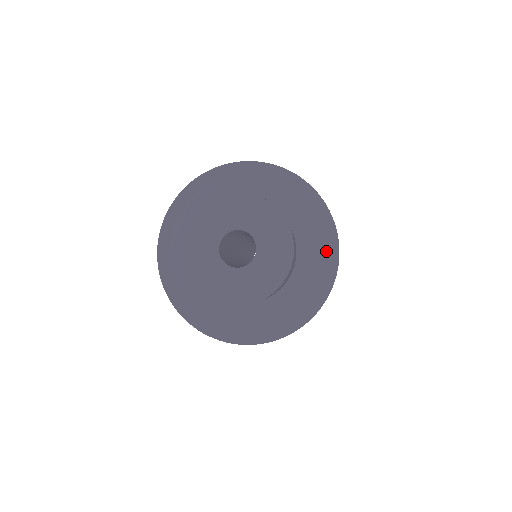
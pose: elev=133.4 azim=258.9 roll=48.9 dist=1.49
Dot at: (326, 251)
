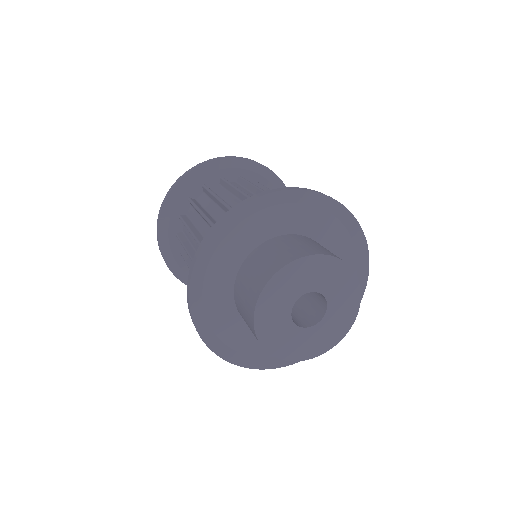
Dot at: (356, 252)
